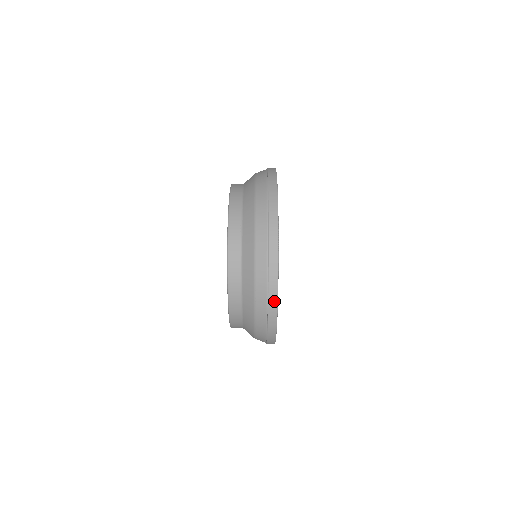
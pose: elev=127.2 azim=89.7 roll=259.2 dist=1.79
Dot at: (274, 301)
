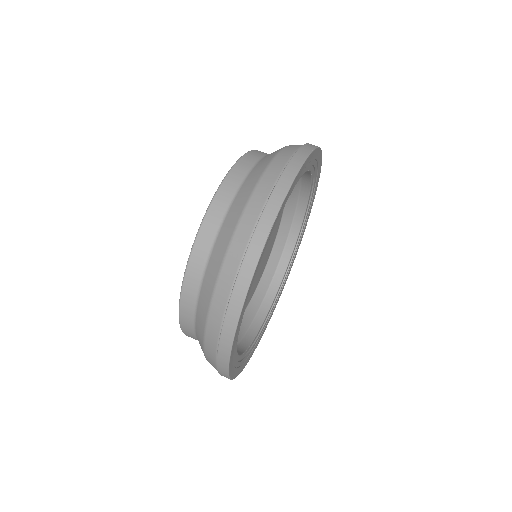
Dot at: (232, 322)
